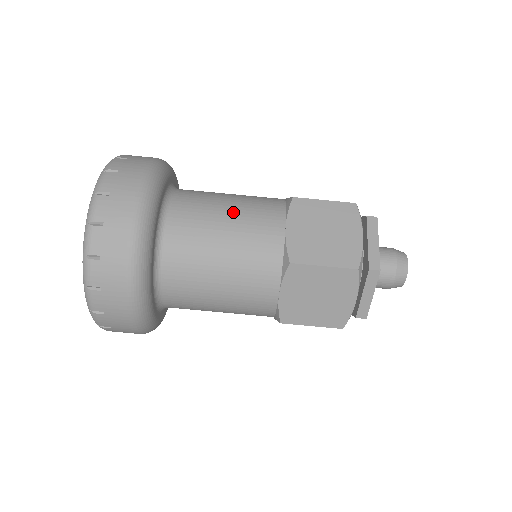
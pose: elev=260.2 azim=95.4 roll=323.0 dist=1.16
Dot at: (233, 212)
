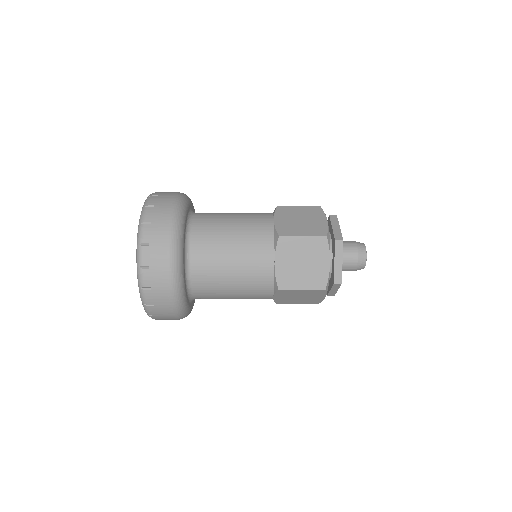
Dot at: (236, 253)
